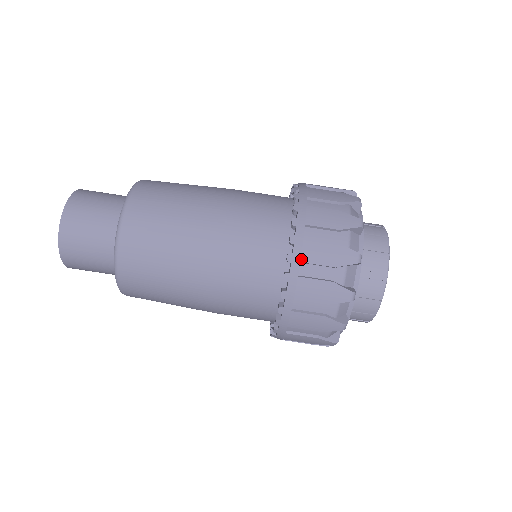
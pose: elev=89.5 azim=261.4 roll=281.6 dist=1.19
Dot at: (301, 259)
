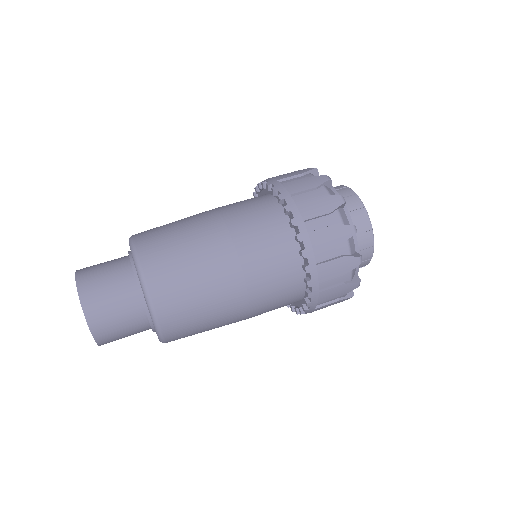
Dot at: (276, 180)
